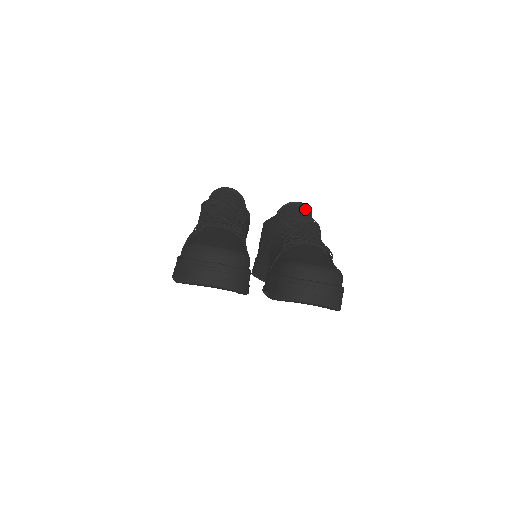
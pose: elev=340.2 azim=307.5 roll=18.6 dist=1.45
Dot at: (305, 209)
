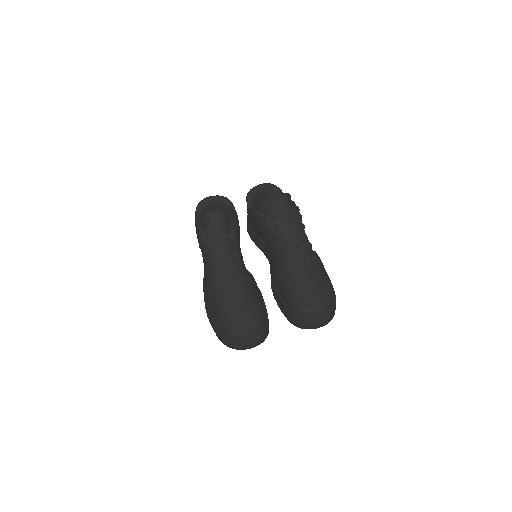
Dot at: (284, 200)
